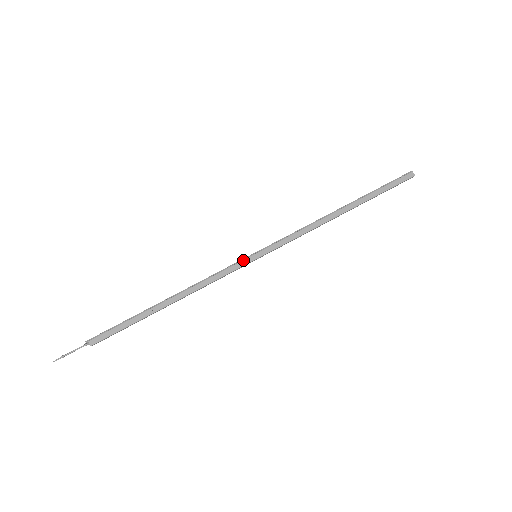
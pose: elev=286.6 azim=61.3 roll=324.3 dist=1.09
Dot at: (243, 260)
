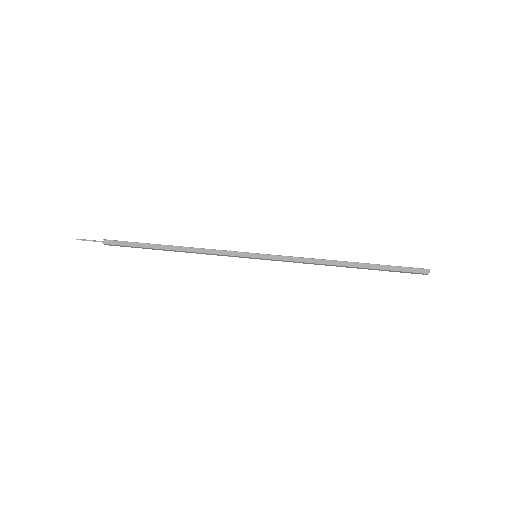
Dot at: (244, 252)
